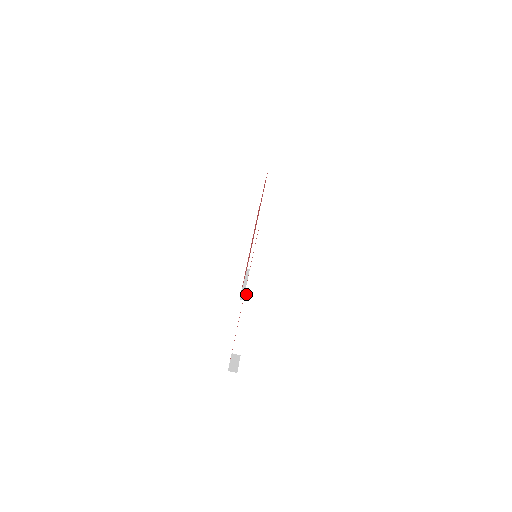
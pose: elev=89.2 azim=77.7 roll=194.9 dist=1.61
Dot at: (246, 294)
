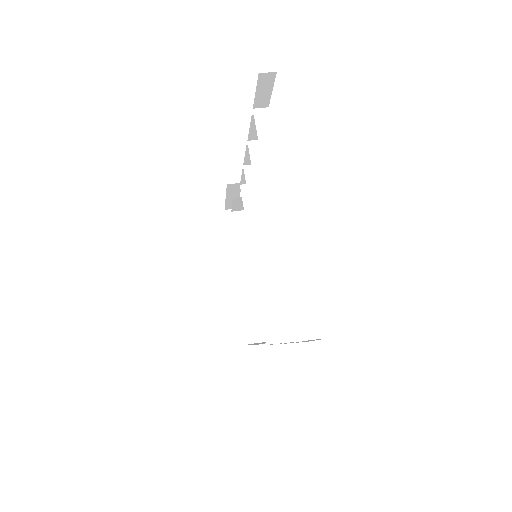
Dot at: (274, 217)
